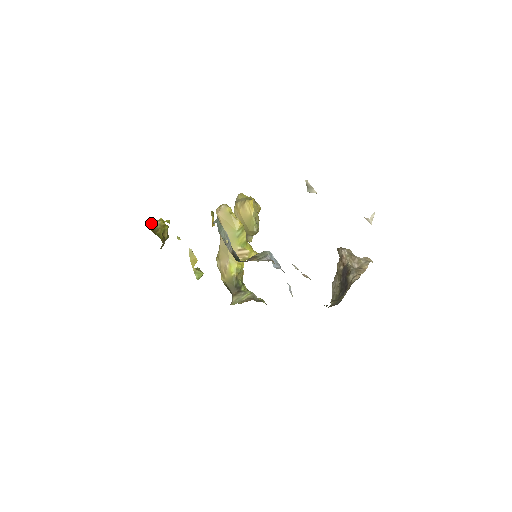
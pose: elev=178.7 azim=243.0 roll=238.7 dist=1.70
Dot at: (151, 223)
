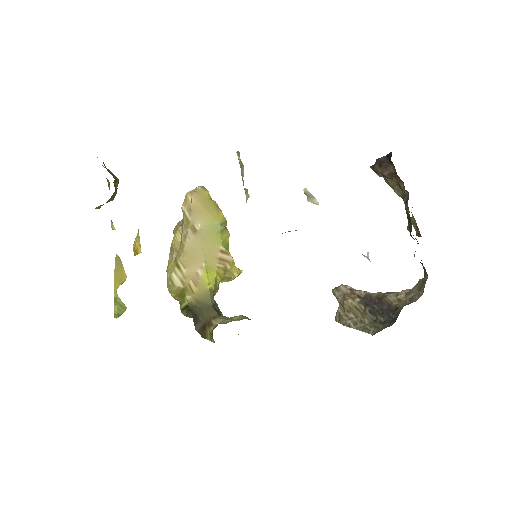
Dot at: (97, 157)
